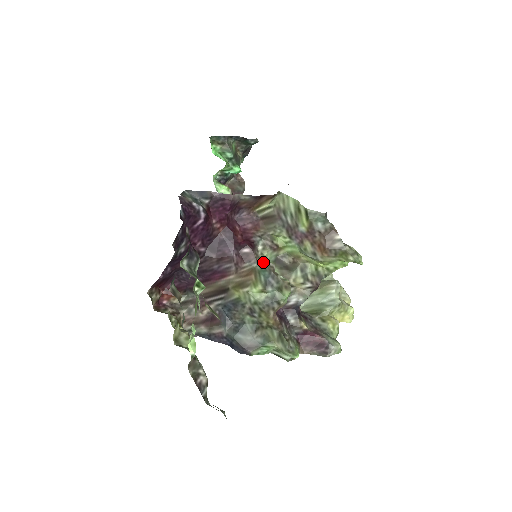
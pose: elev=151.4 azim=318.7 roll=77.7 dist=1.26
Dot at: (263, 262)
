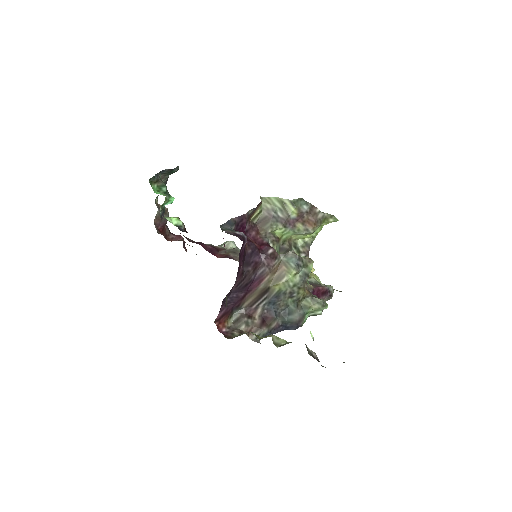
Dot at: (286, 253)
